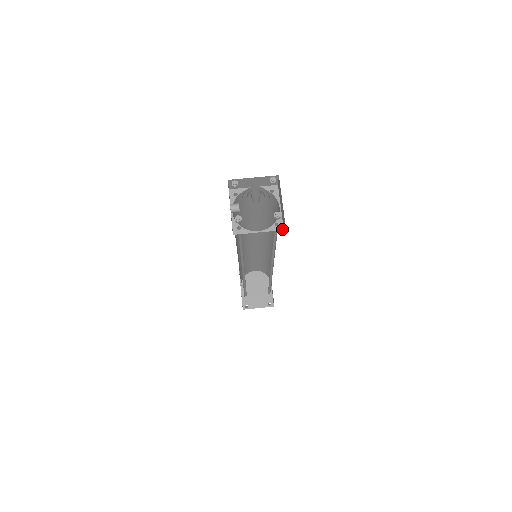
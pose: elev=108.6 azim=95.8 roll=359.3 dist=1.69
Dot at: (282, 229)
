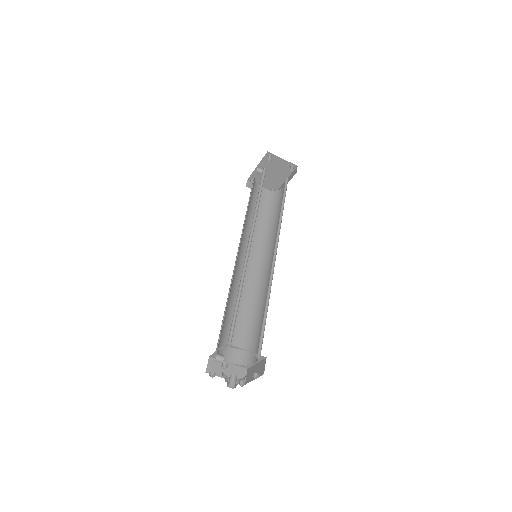
Dot at: (247, 368)
